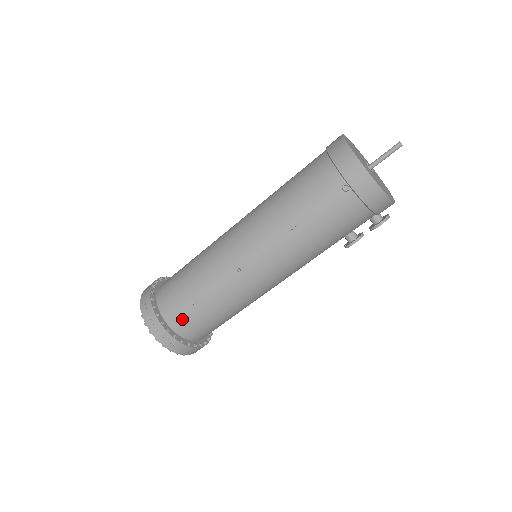
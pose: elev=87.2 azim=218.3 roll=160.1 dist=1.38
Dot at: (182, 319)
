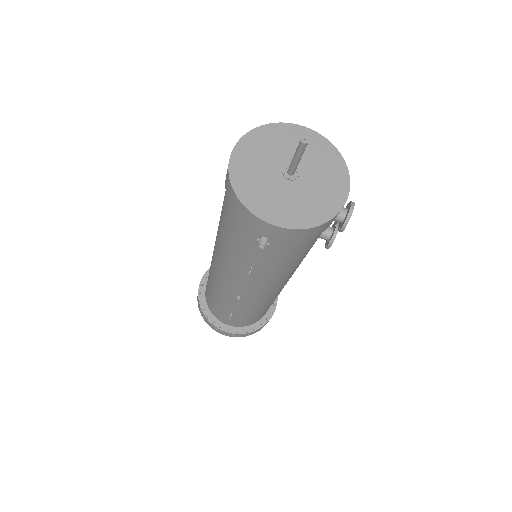
Dot at: (232, 322)
